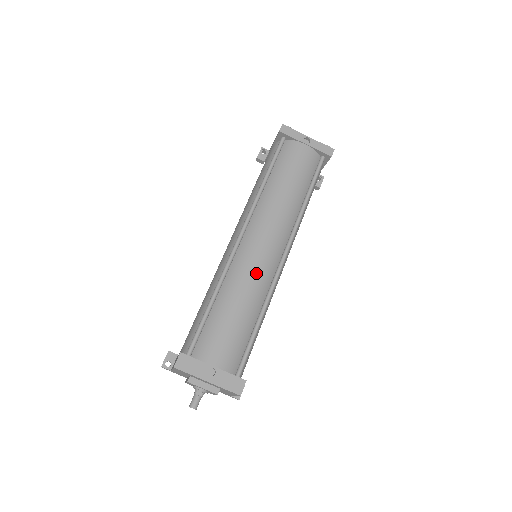
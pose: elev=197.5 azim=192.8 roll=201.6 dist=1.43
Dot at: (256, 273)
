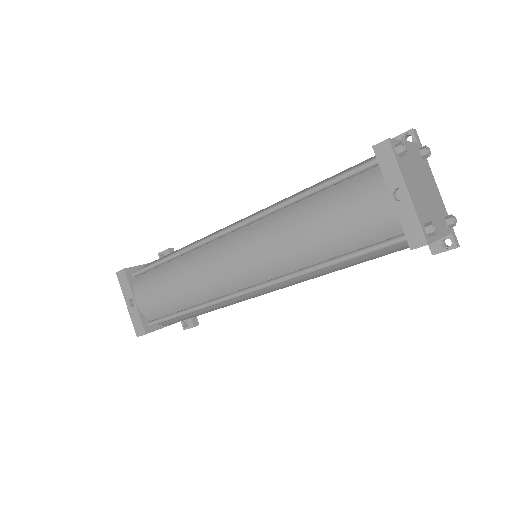
Dot at: (207, 277)
